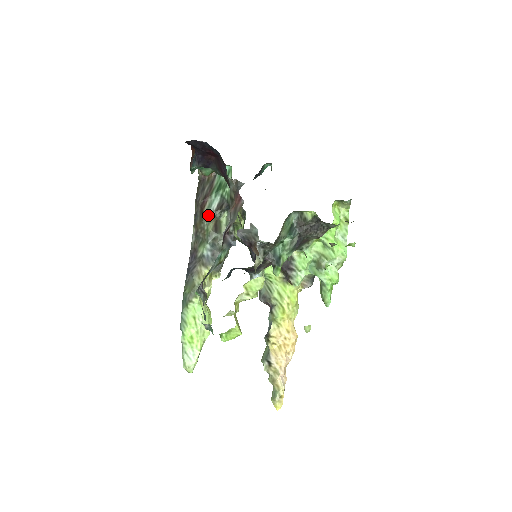
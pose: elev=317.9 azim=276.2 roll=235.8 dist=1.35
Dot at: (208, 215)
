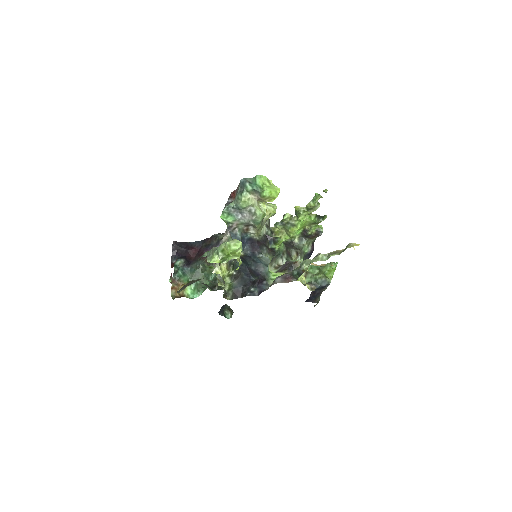
Dot at: occluded
